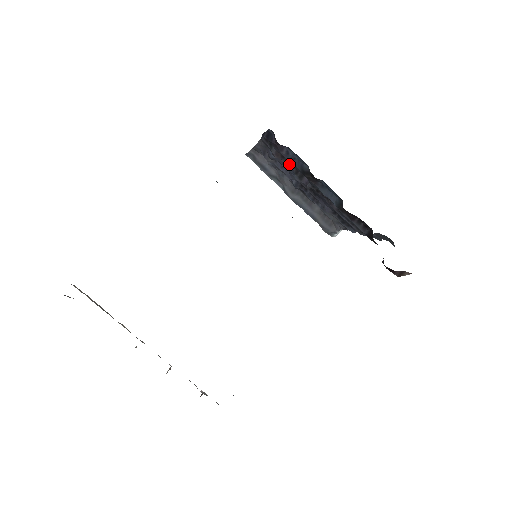
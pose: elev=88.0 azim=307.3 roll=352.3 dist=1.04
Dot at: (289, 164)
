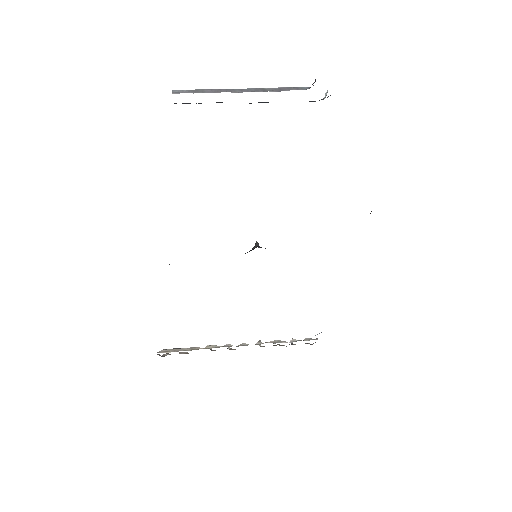
Dot at: occluded
